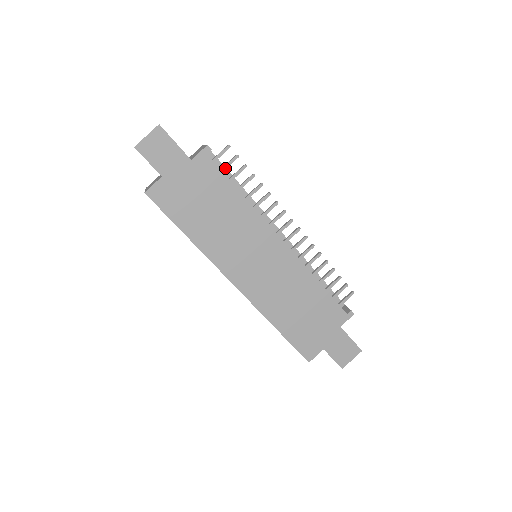
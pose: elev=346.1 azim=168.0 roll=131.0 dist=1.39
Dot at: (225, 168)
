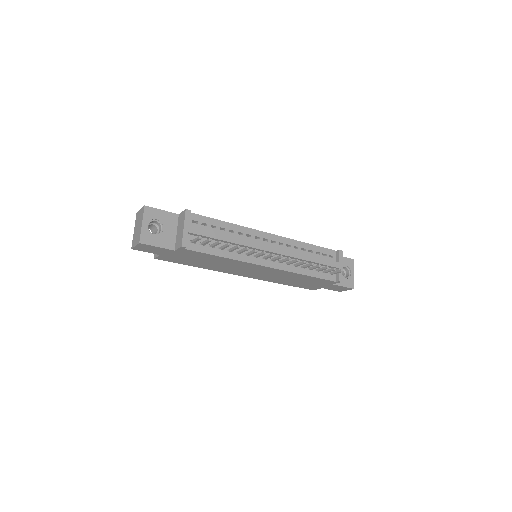
Dot at: (204, 244)
